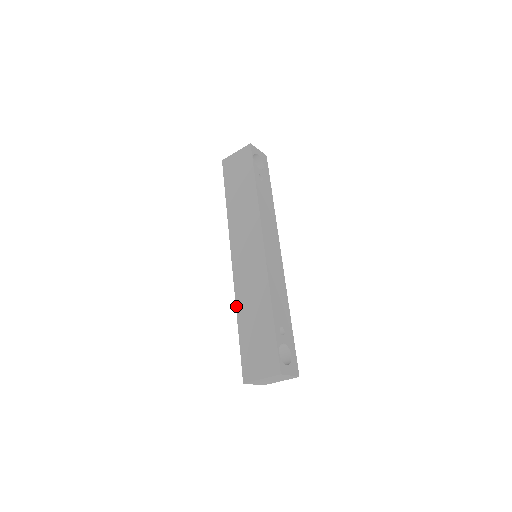
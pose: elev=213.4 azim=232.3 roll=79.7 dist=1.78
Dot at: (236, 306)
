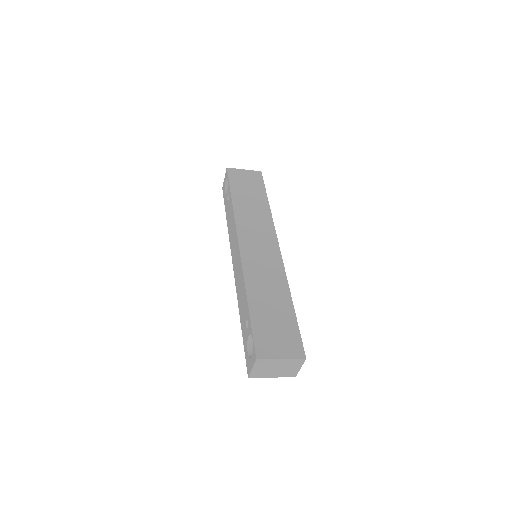
Dot at: (246, 285)
